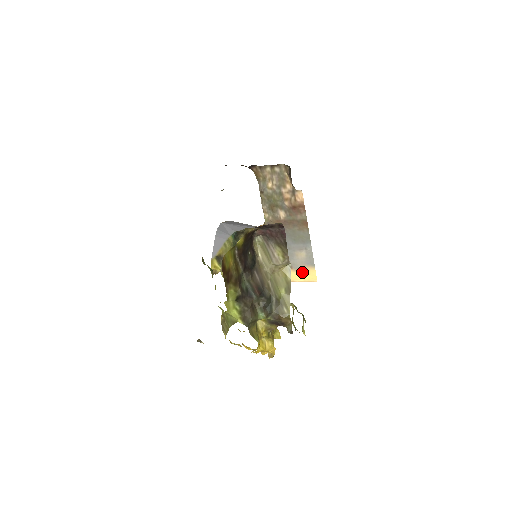
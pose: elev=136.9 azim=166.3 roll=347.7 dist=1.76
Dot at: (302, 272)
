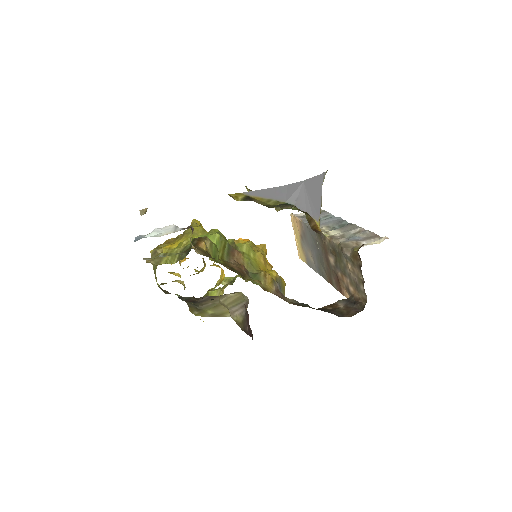
Dot at: (302, 247)
